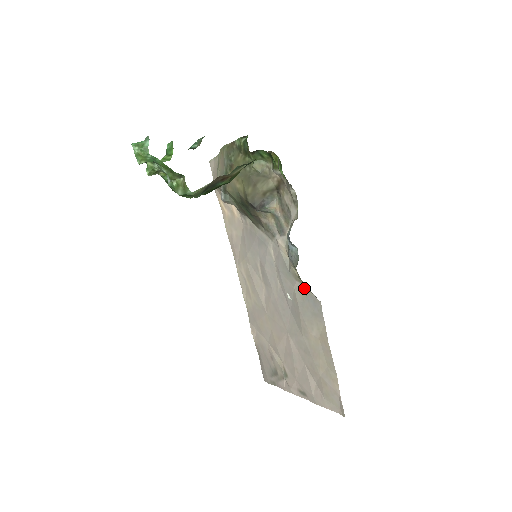
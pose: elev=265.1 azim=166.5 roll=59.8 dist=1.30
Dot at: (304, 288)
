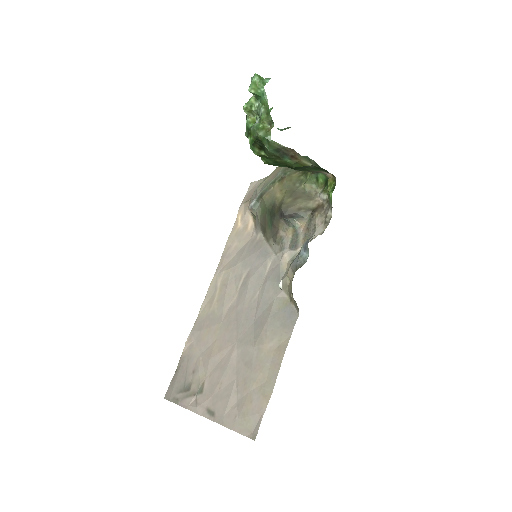
Dot at: (287, 299)
